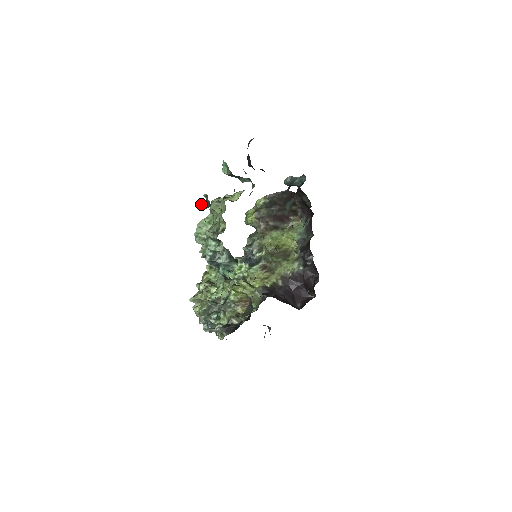
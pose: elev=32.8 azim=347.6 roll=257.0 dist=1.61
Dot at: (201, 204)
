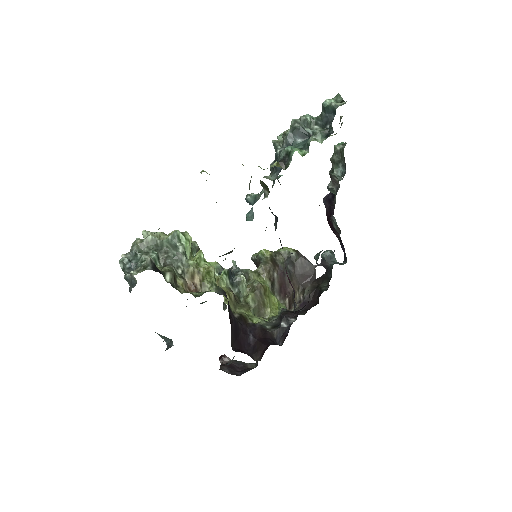
Dot at: (251, 193)
